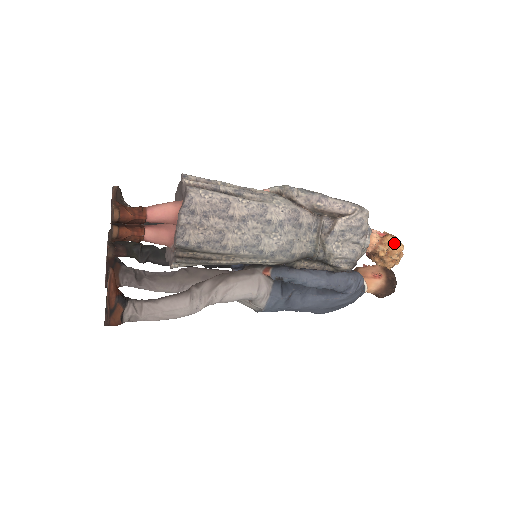
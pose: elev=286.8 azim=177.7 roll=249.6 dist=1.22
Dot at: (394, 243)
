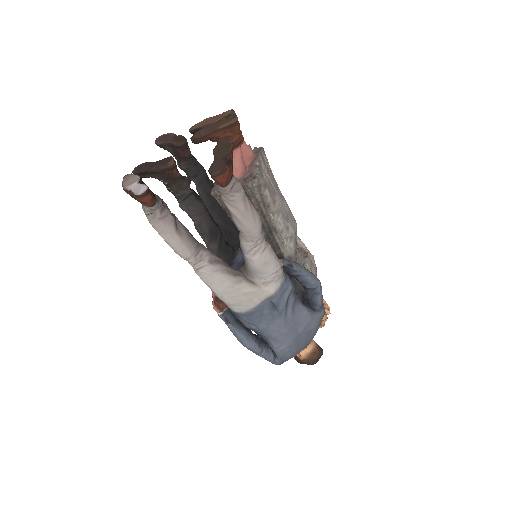
Dot at: (324, 302)
